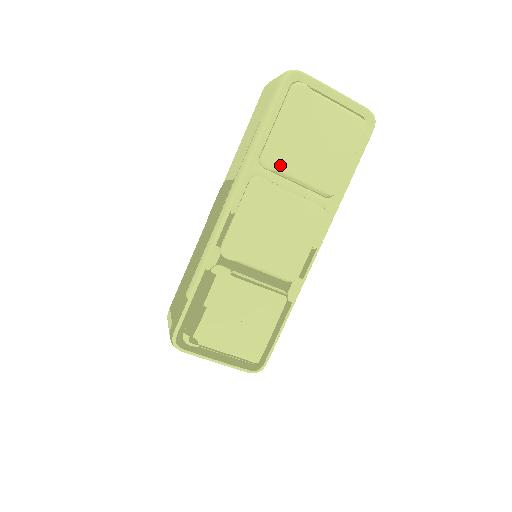
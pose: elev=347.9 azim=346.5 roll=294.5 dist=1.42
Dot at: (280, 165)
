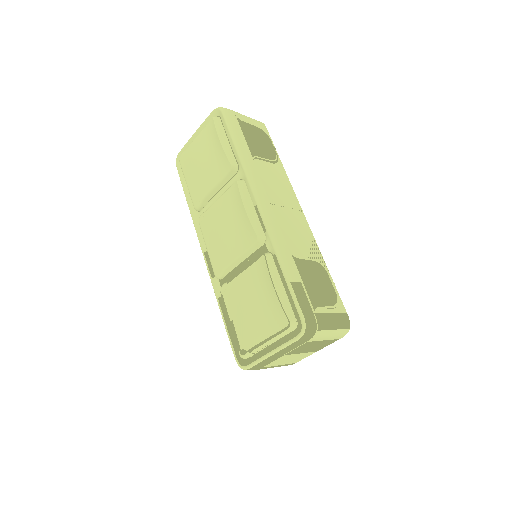
Dot at: (200, 198)
